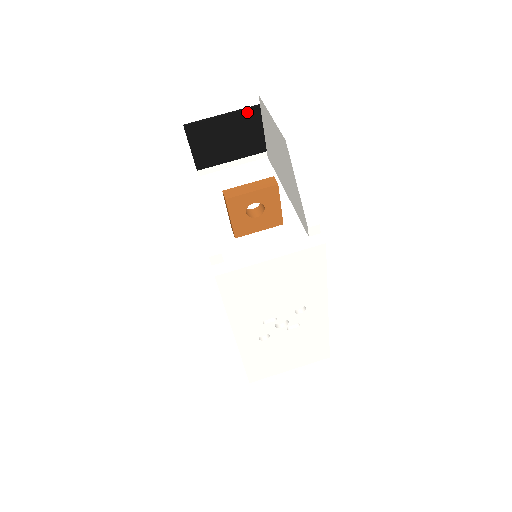
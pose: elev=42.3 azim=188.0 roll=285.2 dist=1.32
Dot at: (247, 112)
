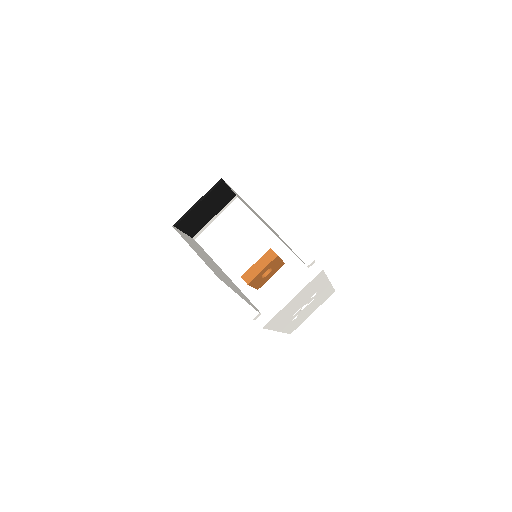
Dot at: (215, 189)
